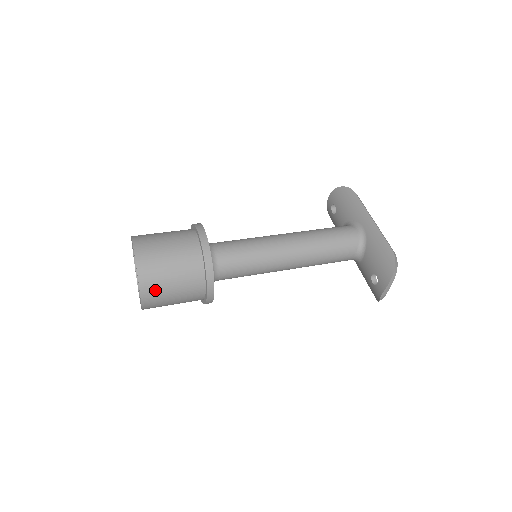
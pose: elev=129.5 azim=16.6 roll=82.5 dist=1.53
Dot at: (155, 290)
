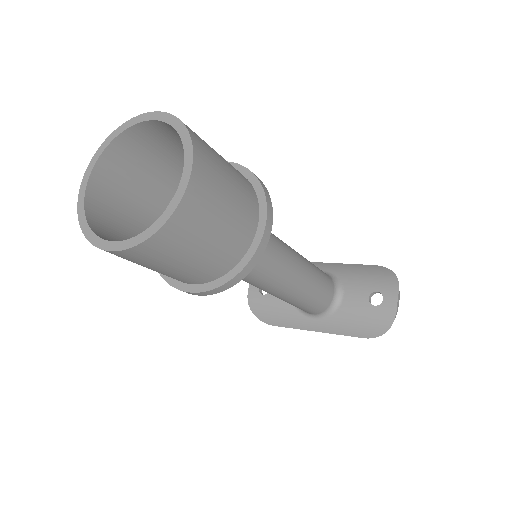
Dot at: (210, 163)
